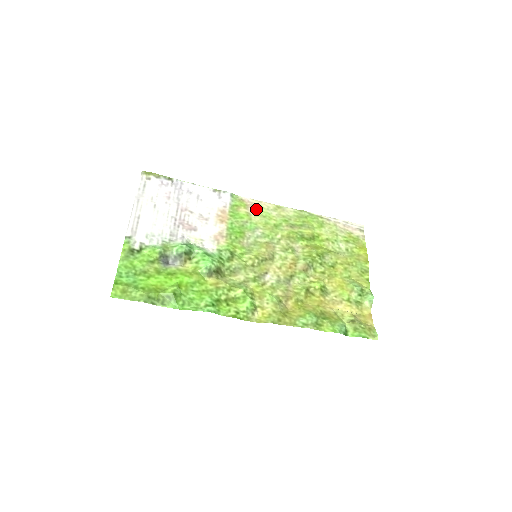
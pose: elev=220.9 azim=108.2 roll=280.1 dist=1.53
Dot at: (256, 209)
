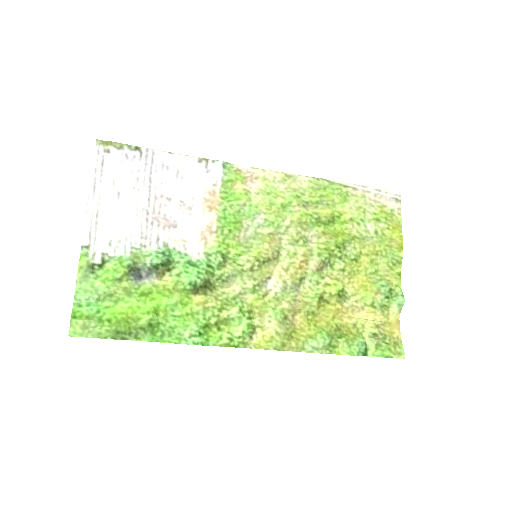
Dot at: (257, 183)
